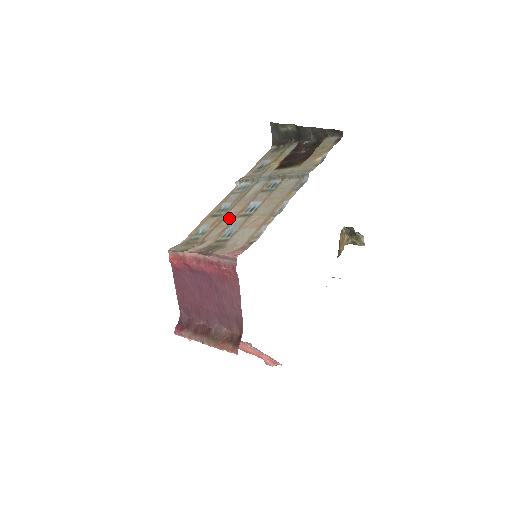
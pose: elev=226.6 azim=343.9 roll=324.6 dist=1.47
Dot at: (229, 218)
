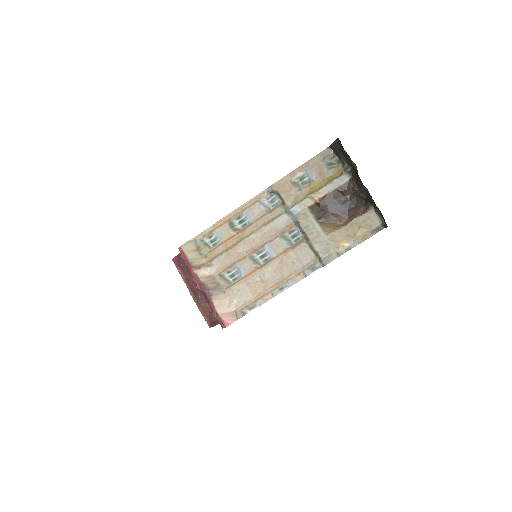
Dot at: (241, 249)
